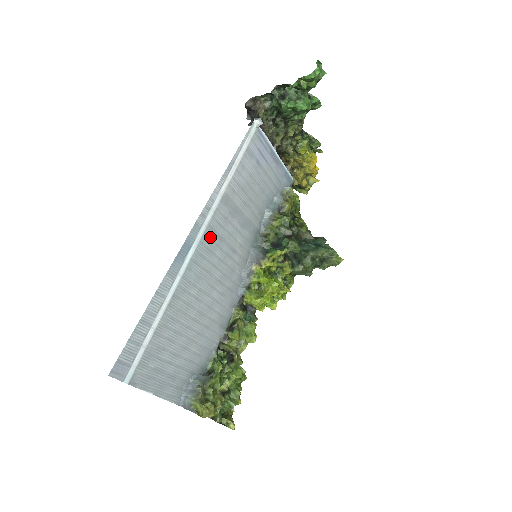
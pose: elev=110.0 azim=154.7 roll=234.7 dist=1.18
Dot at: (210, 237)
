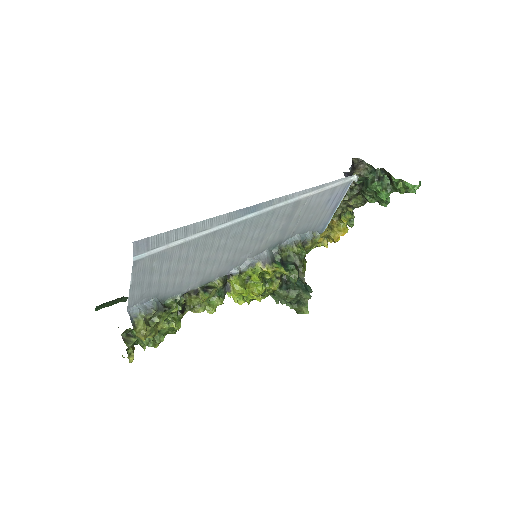
Dot at: (267, 217)
